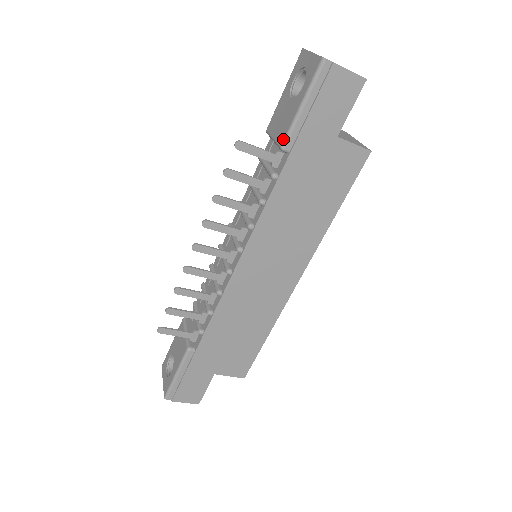
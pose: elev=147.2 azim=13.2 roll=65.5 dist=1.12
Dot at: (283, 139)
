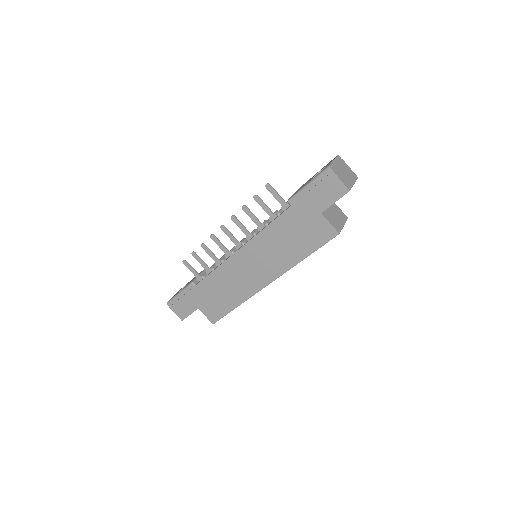
Dot at: (291, 197)
